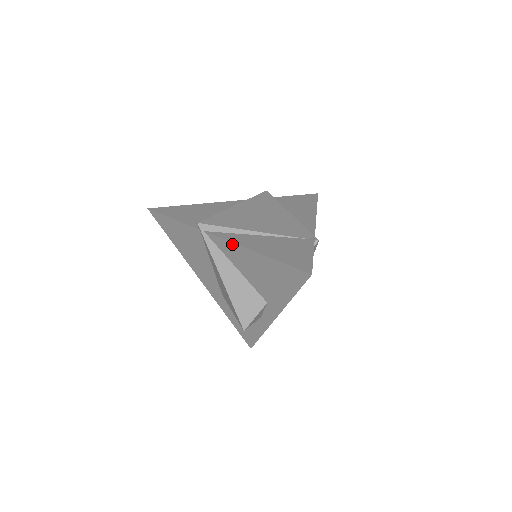
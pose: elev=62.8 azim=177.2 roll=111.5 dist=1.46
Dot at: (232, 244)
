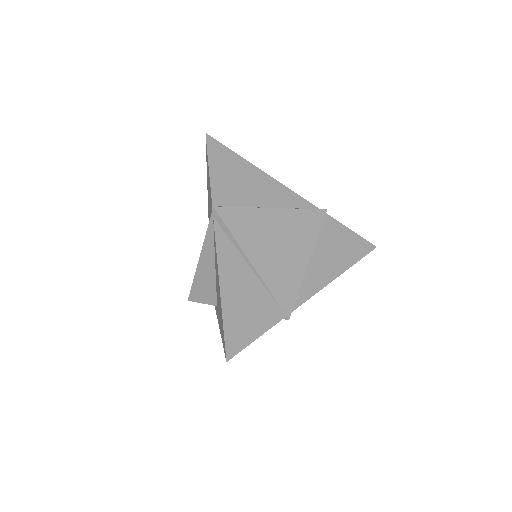
Dot at: (217, 257)
